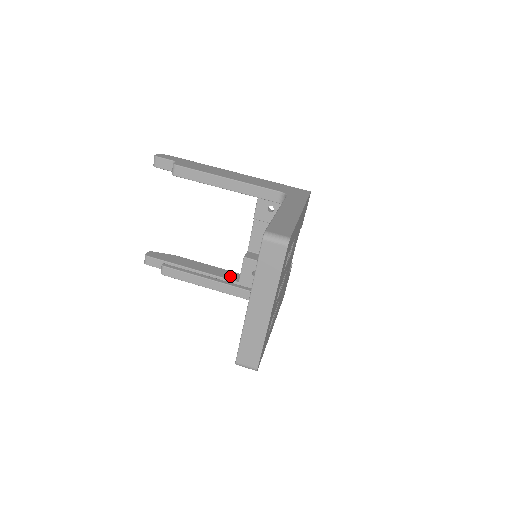
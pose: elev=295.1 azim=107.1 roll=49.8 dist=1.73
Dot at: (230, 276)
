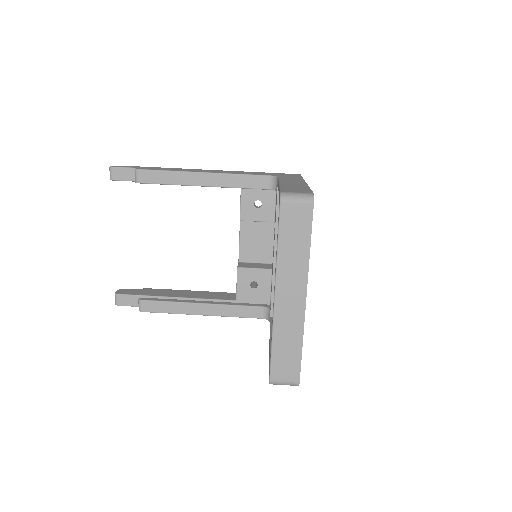
Dot at: (224, 296)
